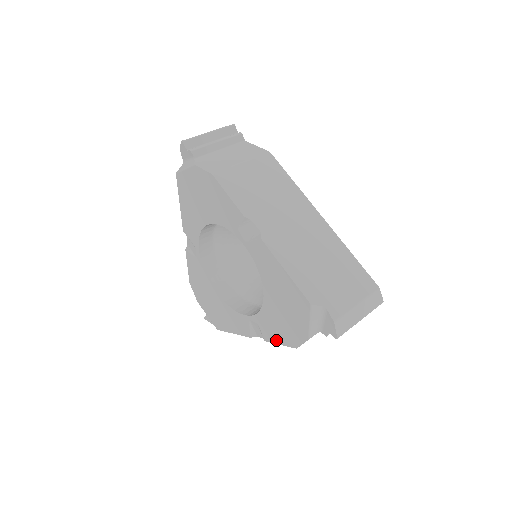
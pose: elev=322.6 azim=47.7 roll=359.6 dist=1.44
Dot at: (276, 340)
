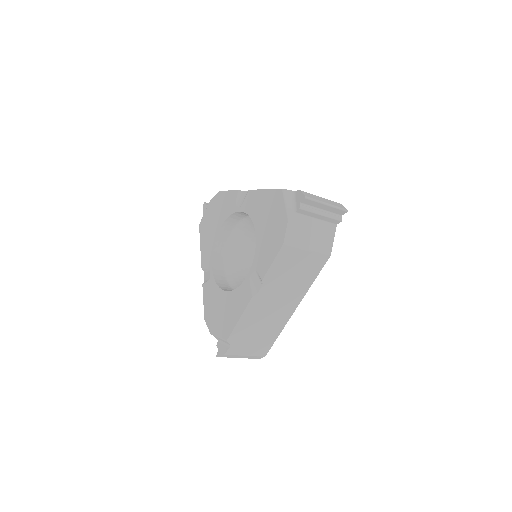
Dot at: (269, 262)
